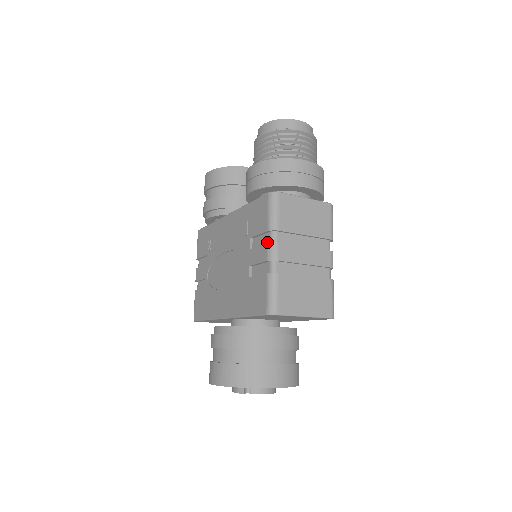
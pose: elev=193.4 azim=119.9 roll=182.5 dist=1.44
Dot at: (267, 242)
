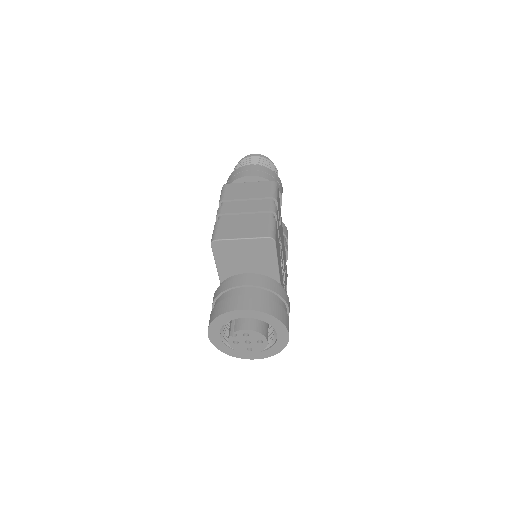
Dot at: occluded
